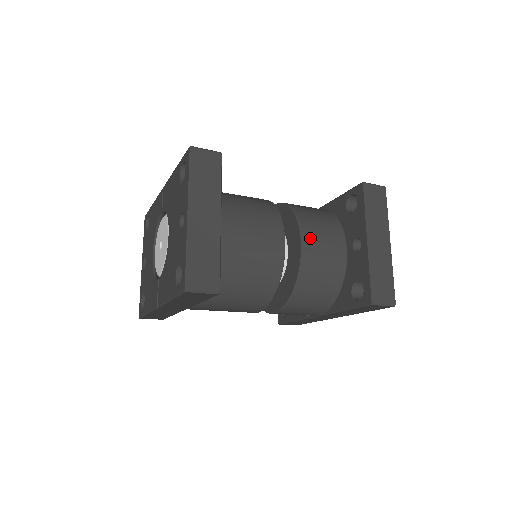
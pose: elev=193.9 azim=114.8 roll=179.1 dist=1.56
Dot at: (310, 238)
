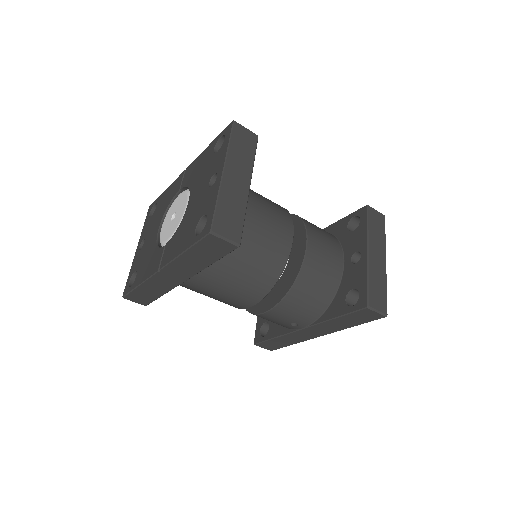
Dot at: (314, 242)
